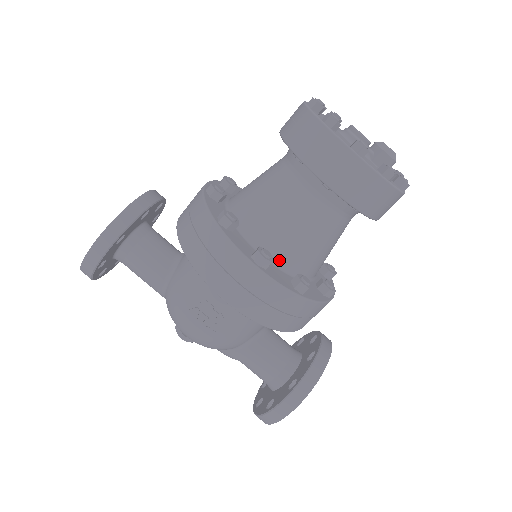
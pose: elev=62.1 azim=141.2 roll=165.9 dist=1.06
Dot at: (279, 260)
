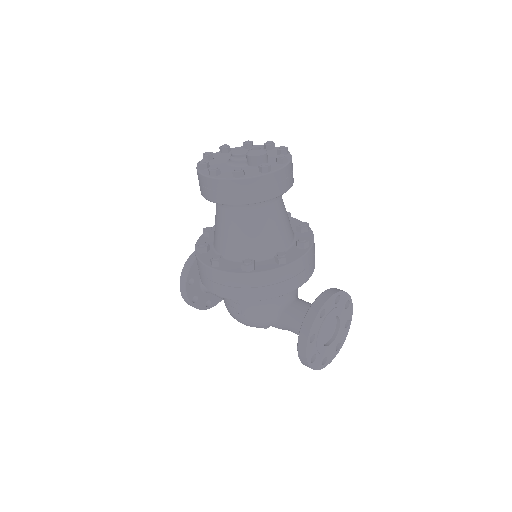
Dot at: (234, 256)
